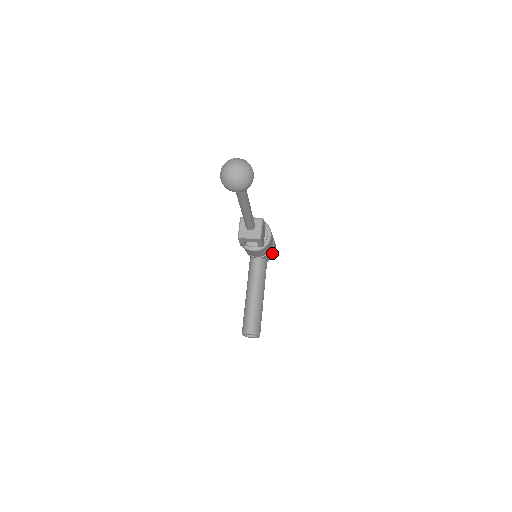
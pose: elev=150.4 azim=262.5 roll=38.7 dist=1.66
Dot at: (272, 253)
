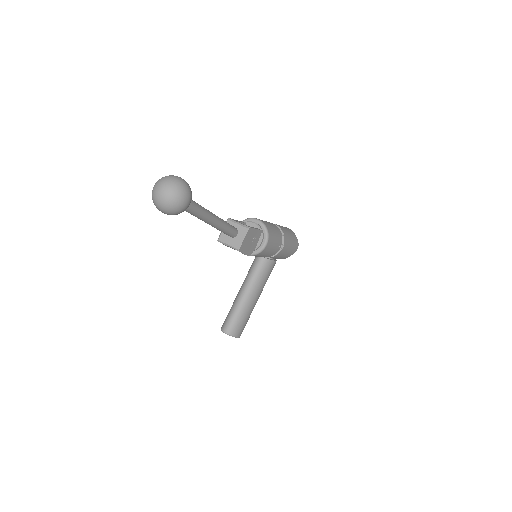
Dot at: (284, 254)
